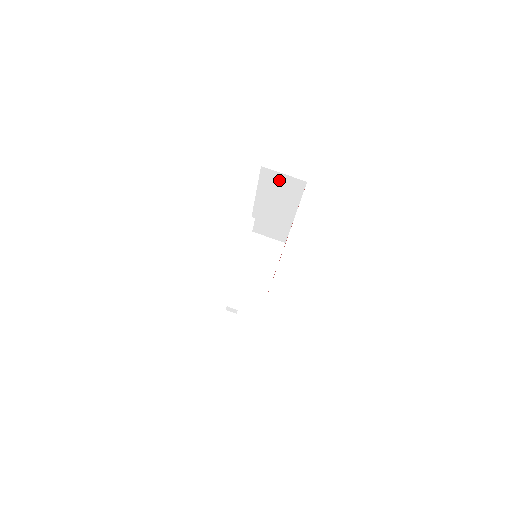
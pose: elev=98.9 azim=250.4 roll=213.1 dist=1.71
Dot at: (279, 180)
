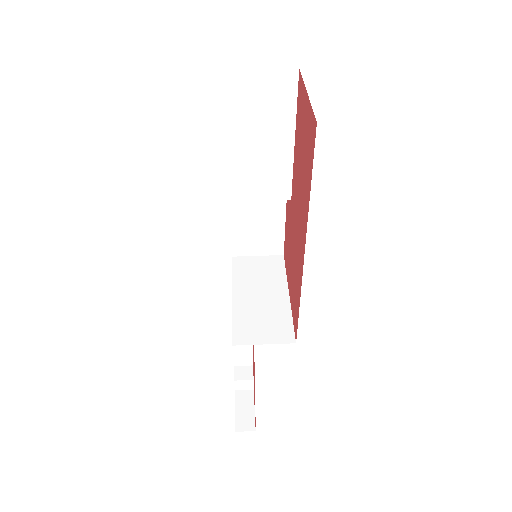
Dot at: (254, 89)
